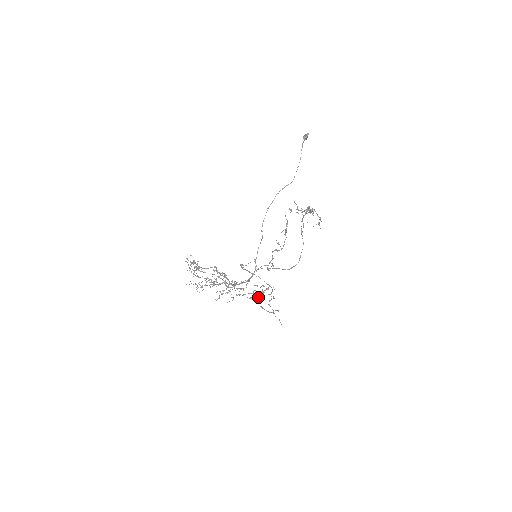
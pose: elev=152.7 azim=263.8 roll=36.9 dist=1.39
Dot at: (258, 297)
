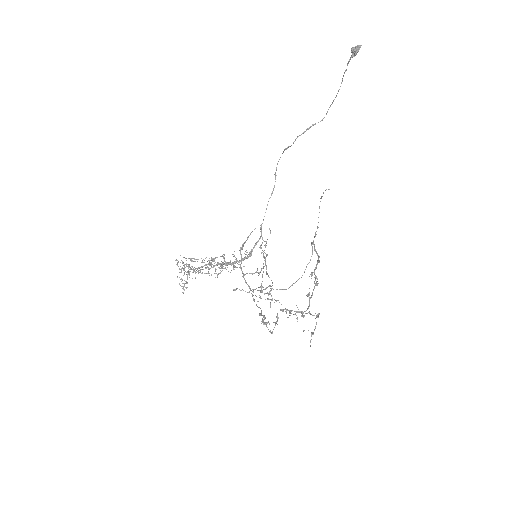
Dot at: occluded
